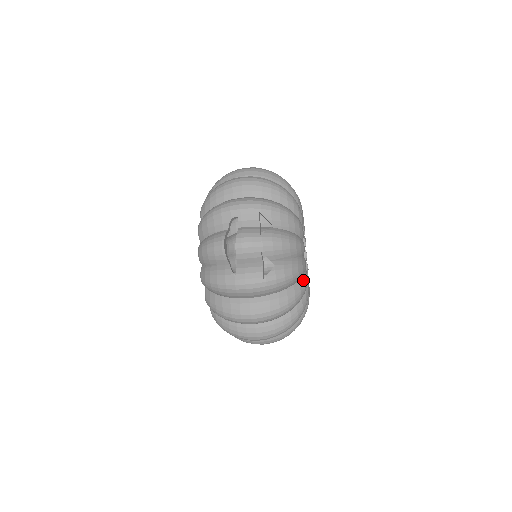
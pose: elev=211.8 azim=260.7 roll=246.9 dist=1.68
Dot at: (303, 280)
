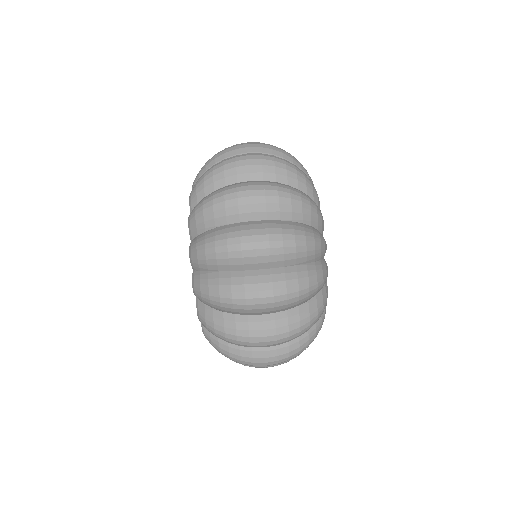
Dot at: occluded
